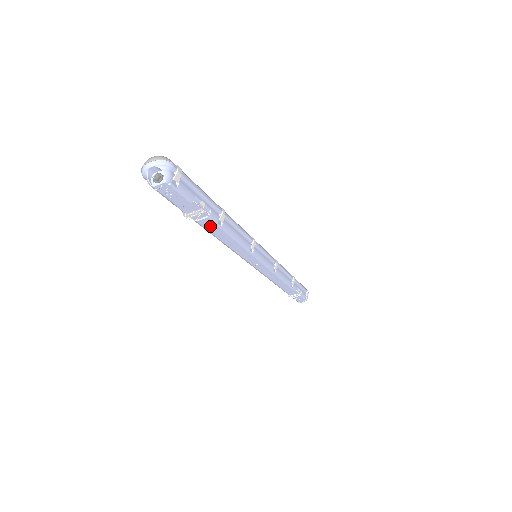
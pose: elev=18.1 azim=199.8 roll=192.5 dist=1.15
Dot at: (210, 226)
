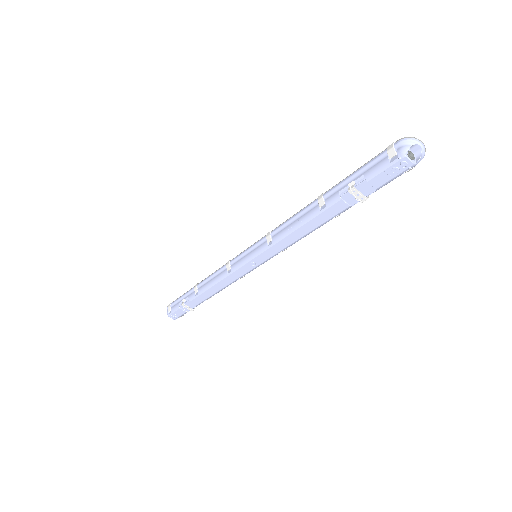
Dot at: (332, 211)
